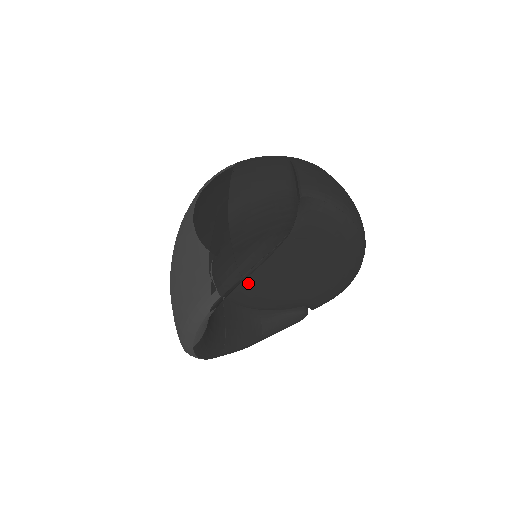
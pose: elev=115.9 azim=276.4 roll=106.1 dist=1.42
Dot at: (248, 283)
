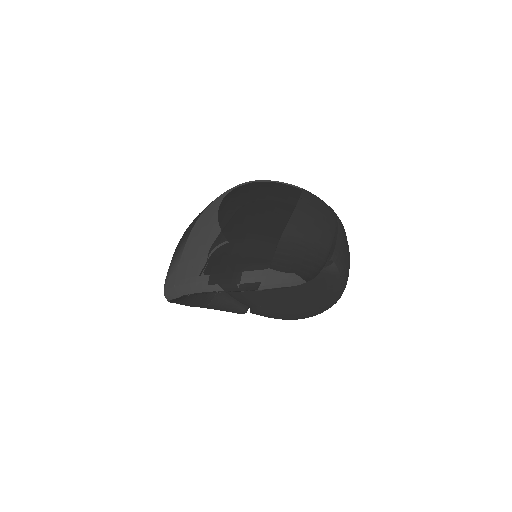
Dot at: occluded
